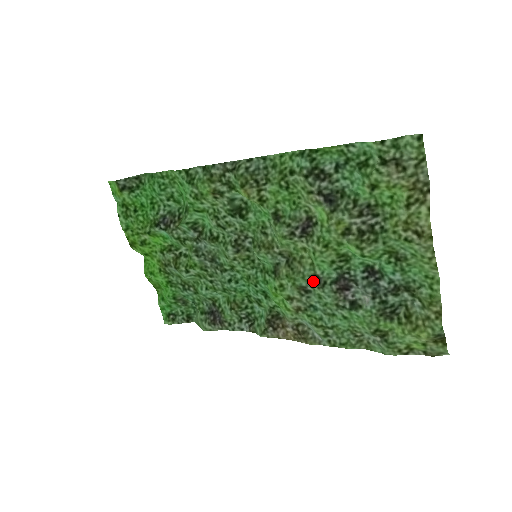
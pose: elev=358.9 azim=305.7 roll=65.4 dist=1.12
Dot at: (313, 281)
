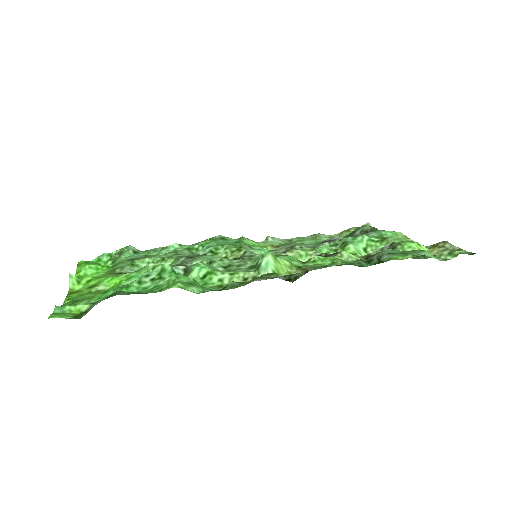
Dot at: occluded
